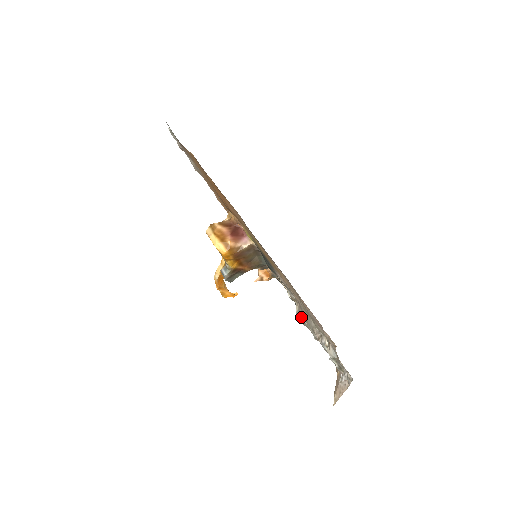
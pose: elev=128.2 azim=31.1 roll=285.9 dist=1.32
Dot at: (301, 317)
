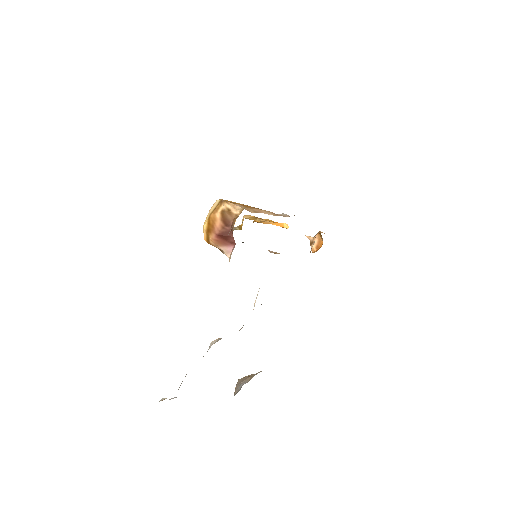
Dot at: (209, 347)
